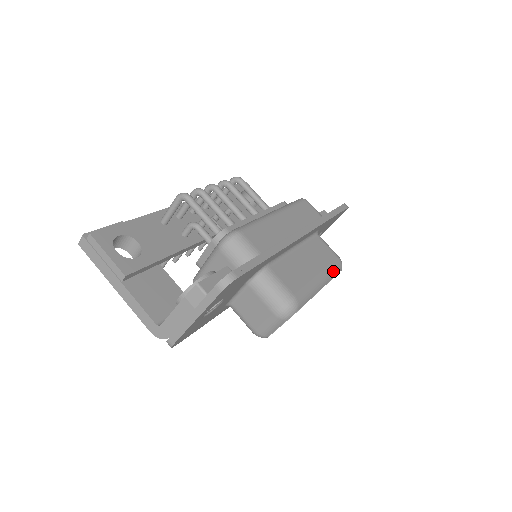
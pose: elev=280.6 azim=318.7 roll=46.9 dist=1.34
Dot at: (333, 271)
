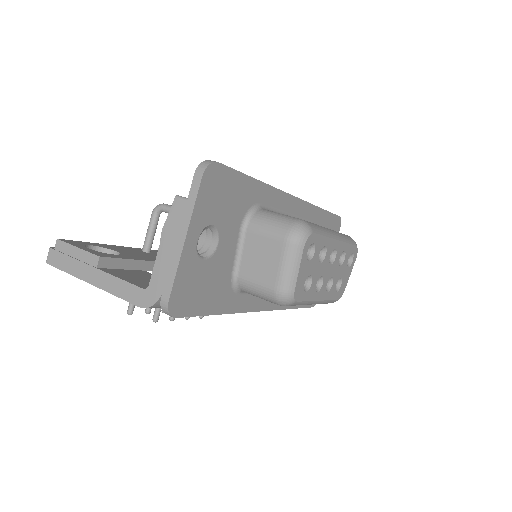
Dot at: (345, 237)
